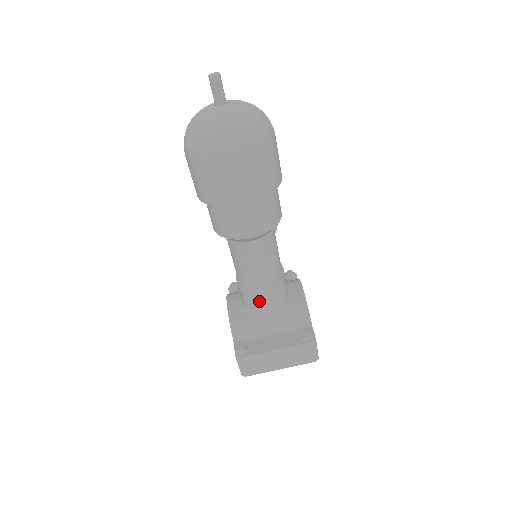
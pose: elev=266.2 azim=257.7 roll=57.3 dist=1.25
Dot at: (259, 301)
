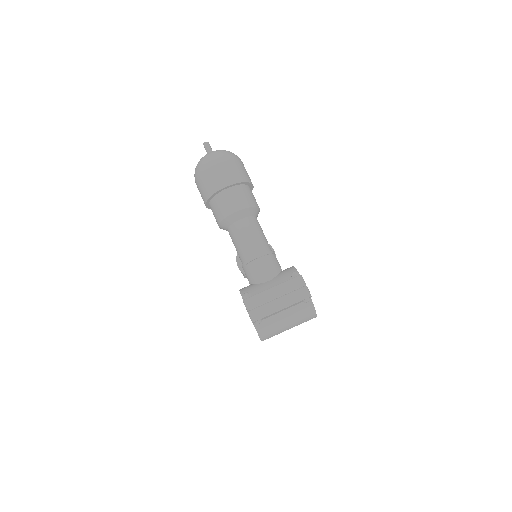
Dot at: (257, 267)
